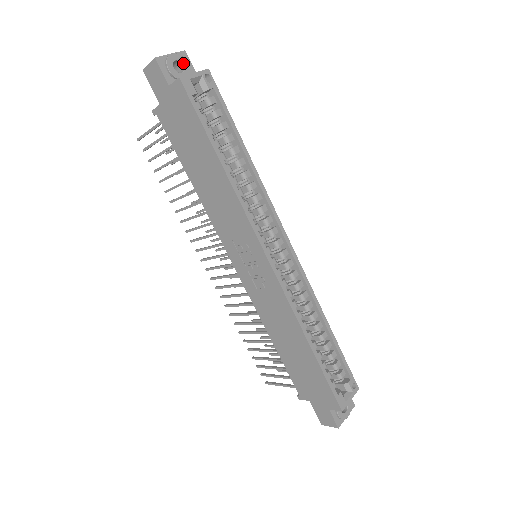
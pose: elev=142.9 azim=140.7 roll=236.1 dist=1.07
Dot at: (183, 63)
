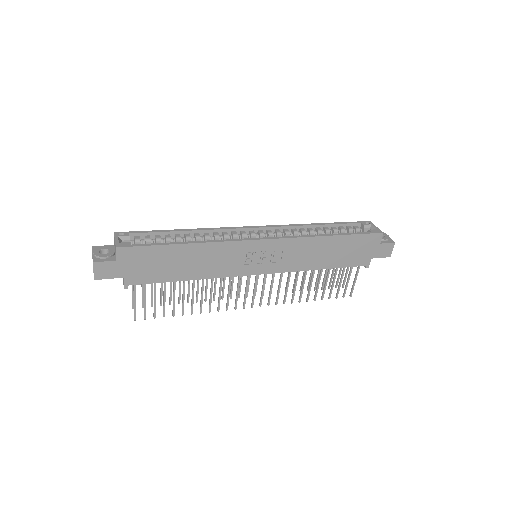
Dot at: (102, 249)
